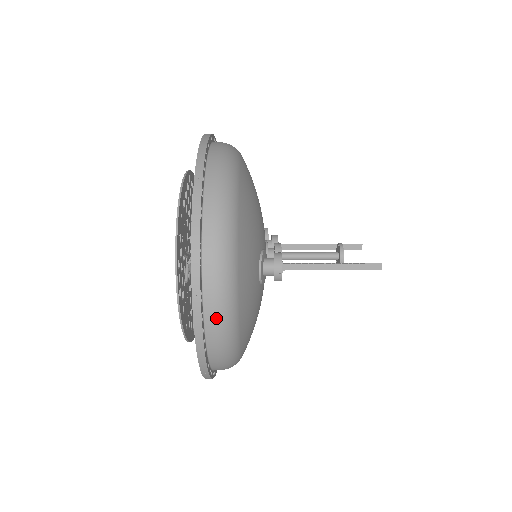
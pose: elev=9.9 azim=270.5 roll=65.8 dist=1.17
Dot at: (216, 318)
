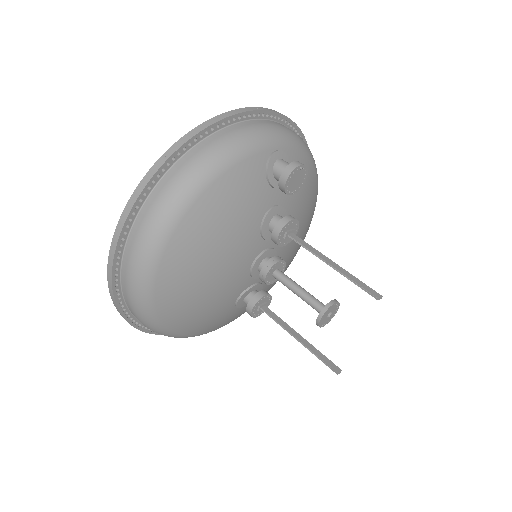
Dot at: occluded
